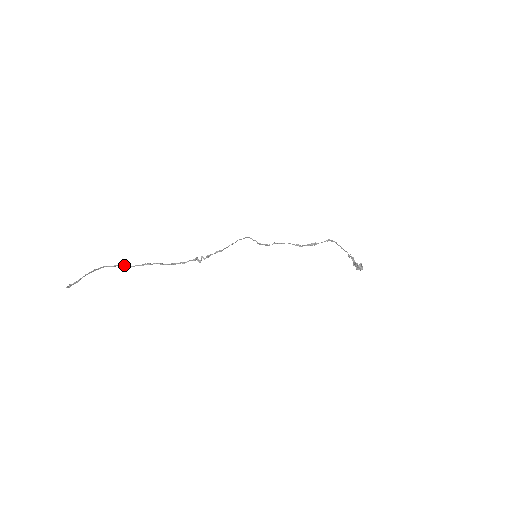
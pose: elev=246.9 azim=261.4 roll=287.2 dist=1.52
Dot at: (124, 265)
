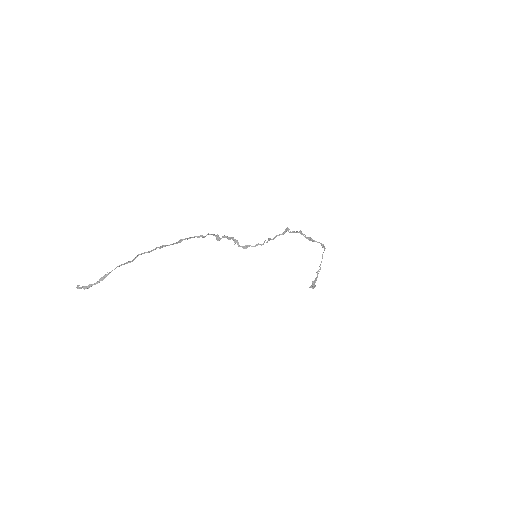
Dot at: occluded
